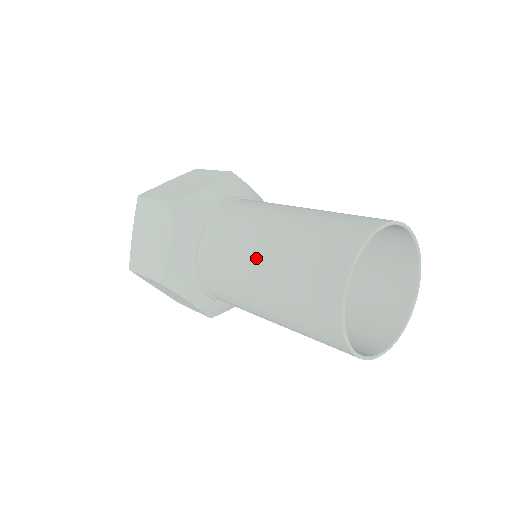
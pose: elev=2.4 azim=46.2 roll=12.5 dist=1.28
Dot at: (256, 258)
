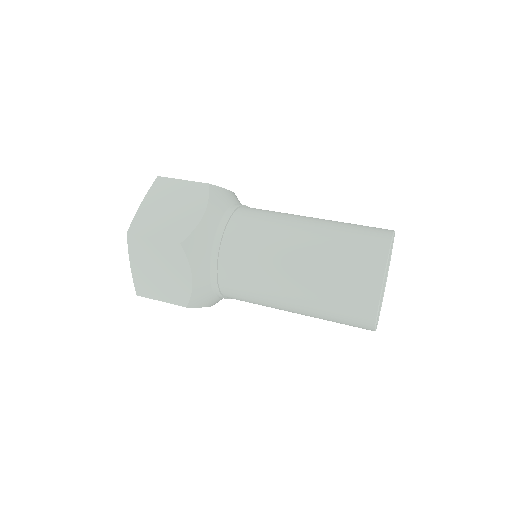
Dot at: (300, 233)
